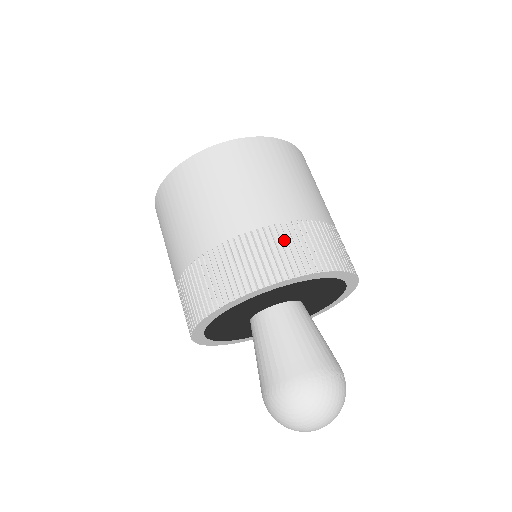
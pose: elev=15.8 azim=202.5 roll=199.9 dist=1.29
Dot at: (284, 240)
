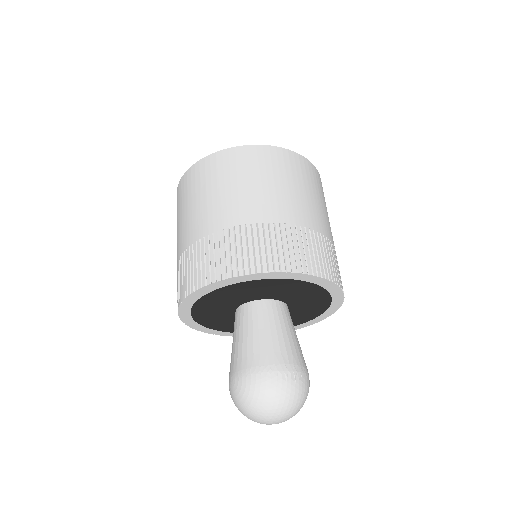
Dot at: (216, 247)
